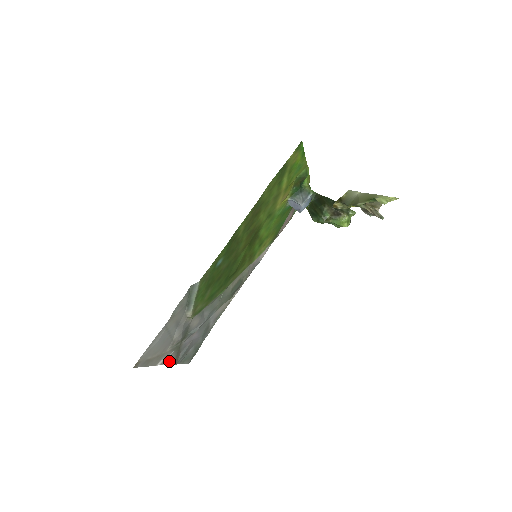
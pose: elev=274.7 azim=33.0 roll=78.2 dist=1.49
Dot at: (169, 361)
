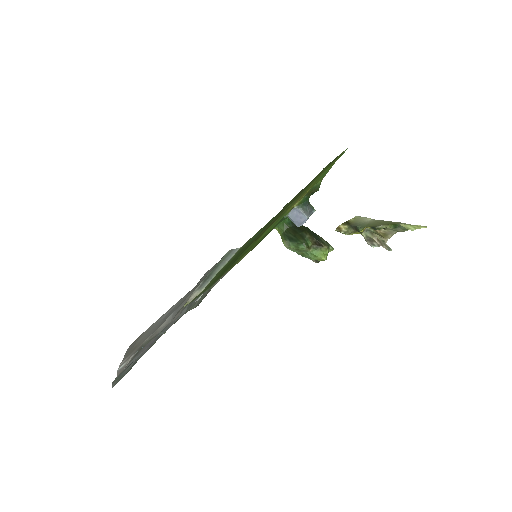
Dot at: (122, 367)
